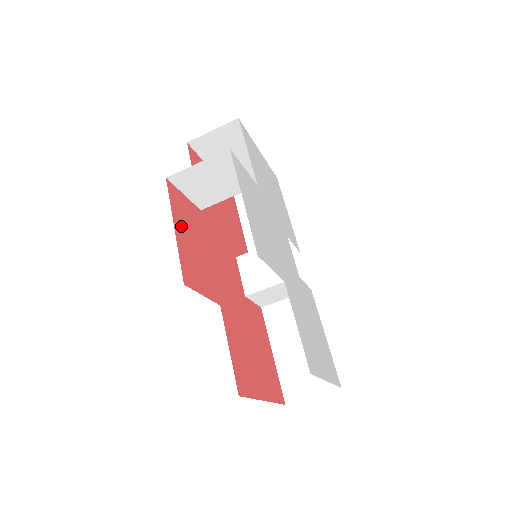
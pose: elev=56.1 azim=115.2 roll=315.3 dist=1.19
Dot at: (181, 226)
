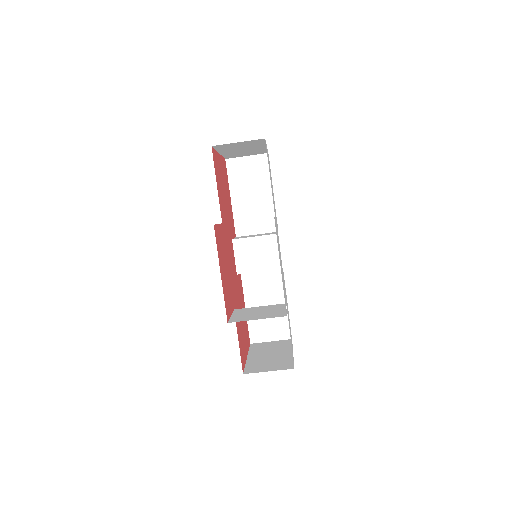
Dot at: (221, 265)
